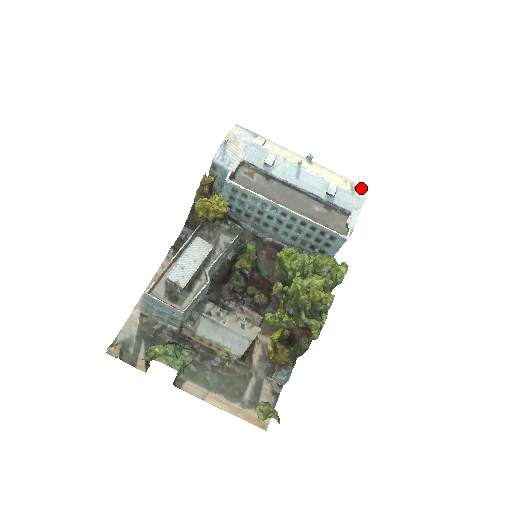
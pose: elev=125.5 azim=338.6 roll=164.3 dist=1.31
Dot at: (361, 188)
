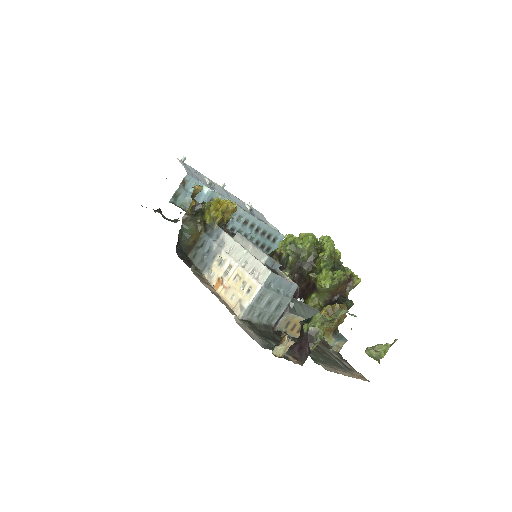
Dot at: occluded
